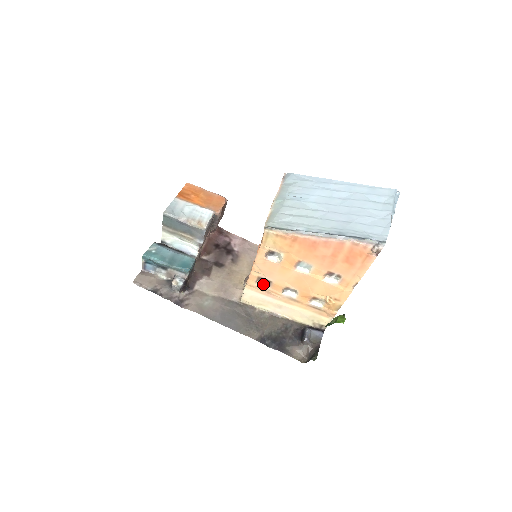
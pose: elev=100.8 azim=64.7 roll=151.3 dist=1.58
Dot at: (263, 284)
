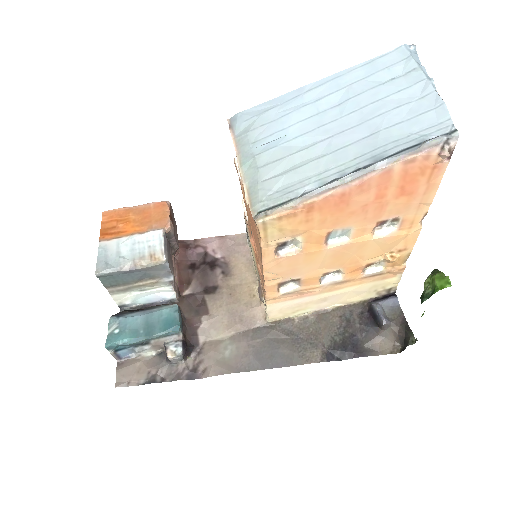
Dot at: (289, 288)
